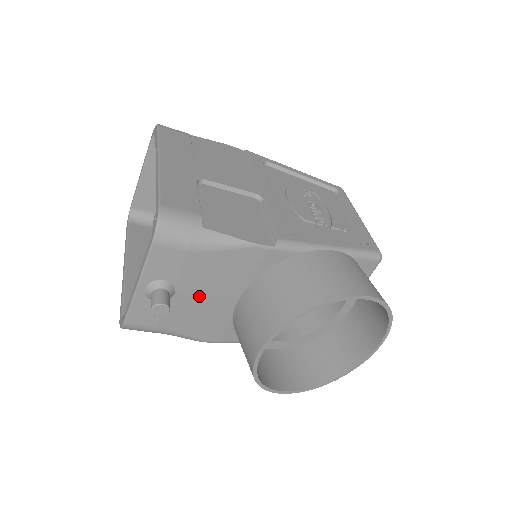
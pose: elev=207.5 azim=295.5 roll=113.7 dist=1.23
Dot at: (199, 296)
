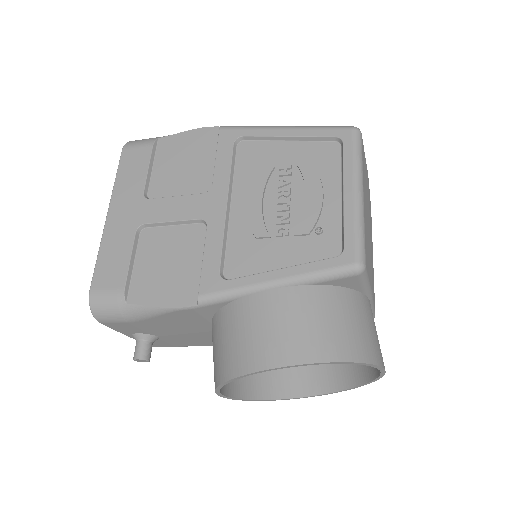
Dot at: (179, 334)
